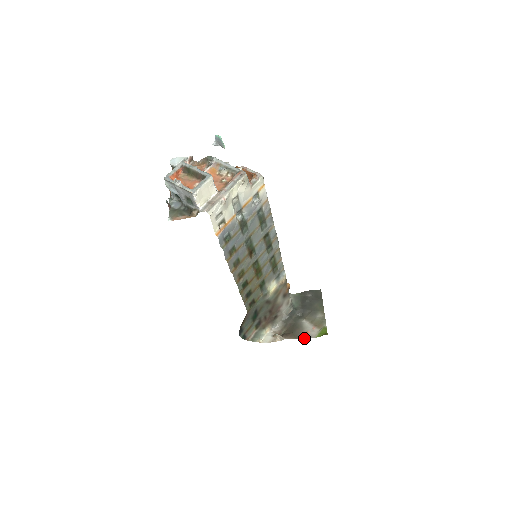
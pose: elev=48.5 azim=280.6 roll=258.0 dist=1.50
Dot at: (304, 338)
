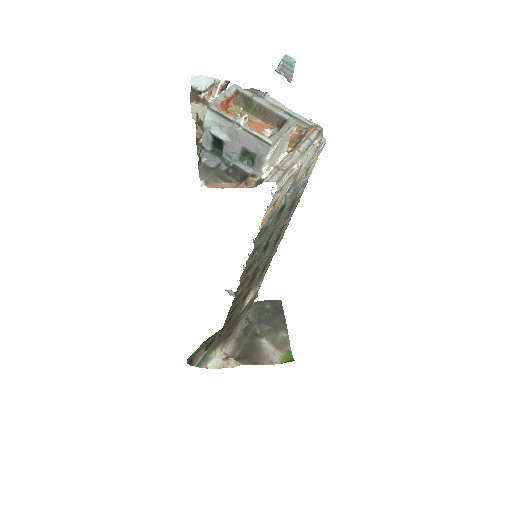
Dot at: (265, 364)
